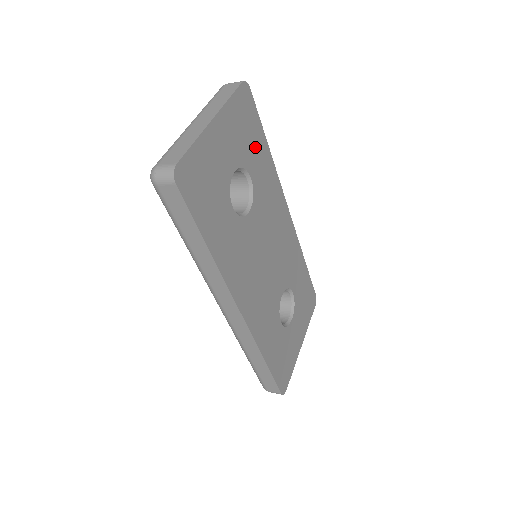
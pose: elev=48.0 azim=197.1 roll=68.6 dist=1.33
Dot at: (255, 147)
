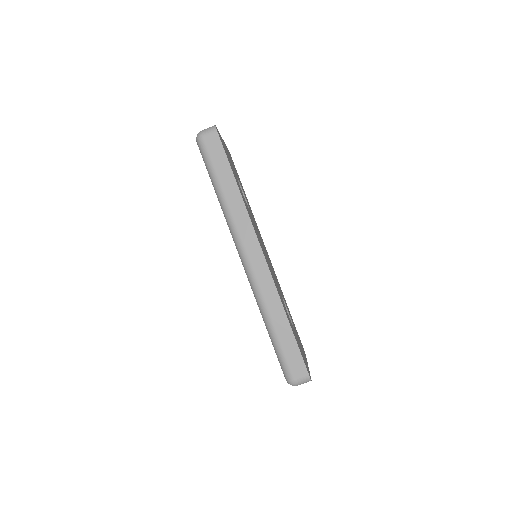
Dot at: (242, 187)
